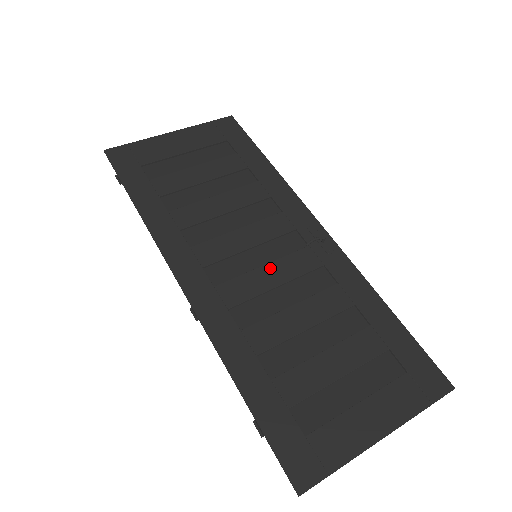
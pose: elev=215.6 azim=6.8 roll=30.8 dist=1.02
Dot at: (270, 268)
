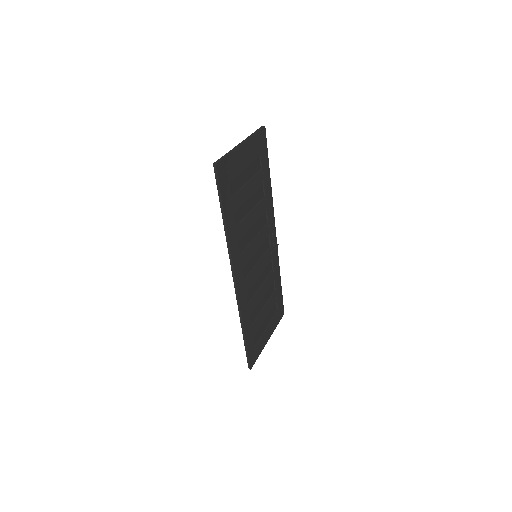
Dot at: (260, 265)
